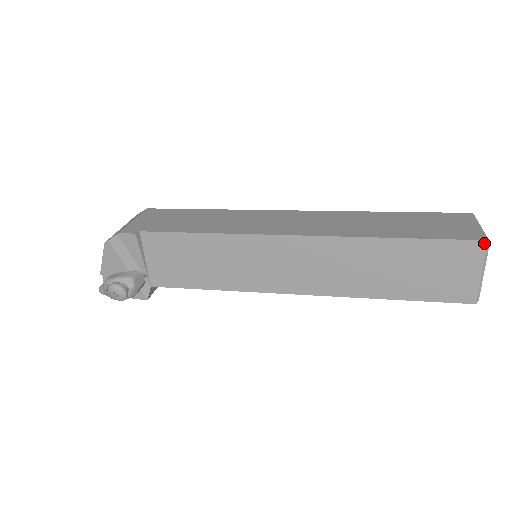
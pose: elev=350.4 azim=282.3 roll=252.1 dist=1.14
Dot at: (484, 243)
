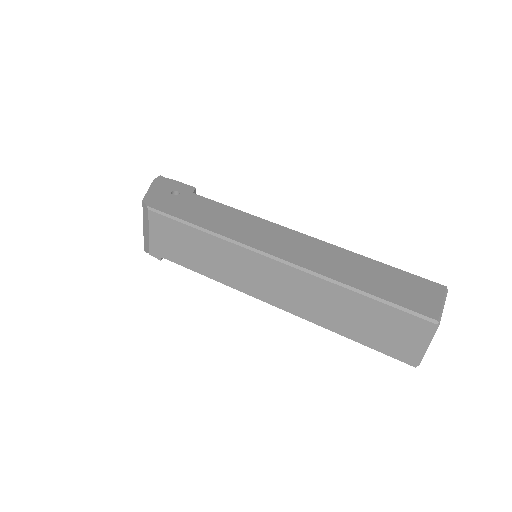
Dot at: (413, 365)
